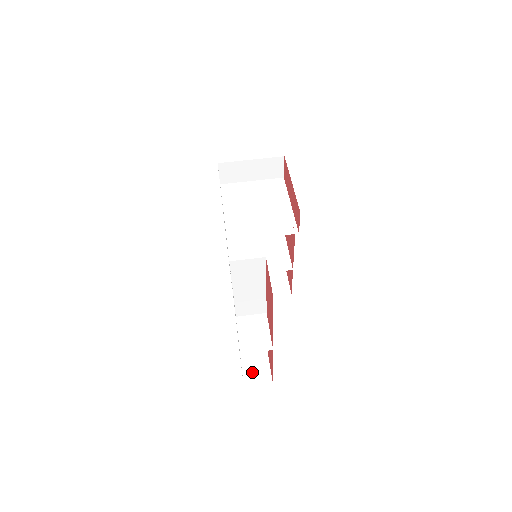
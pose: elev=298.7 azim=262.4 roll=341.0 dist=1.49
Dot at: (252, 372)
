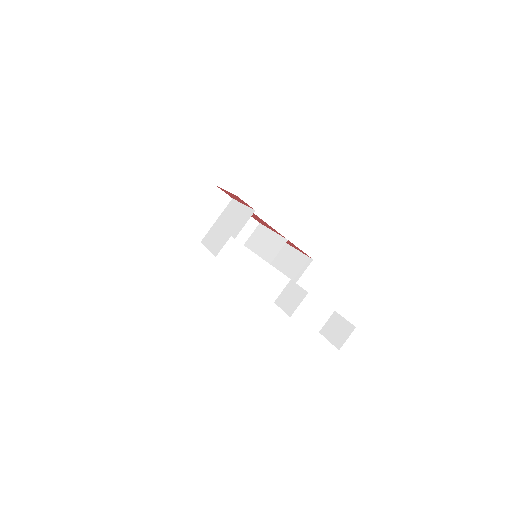
Dot at: (335, 334)
